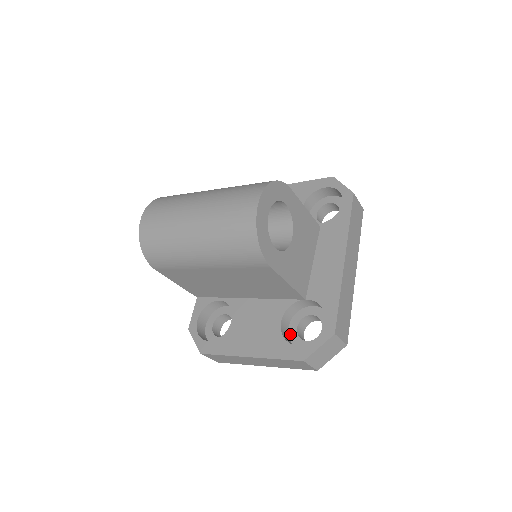
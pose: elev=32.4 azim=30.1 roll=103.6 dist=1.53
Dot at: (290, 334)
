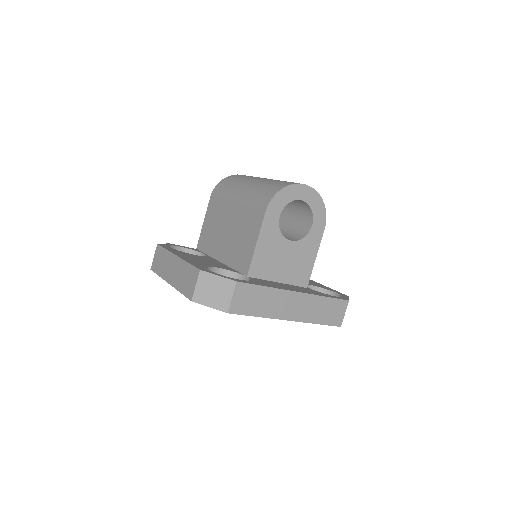
Dot at: occluded
